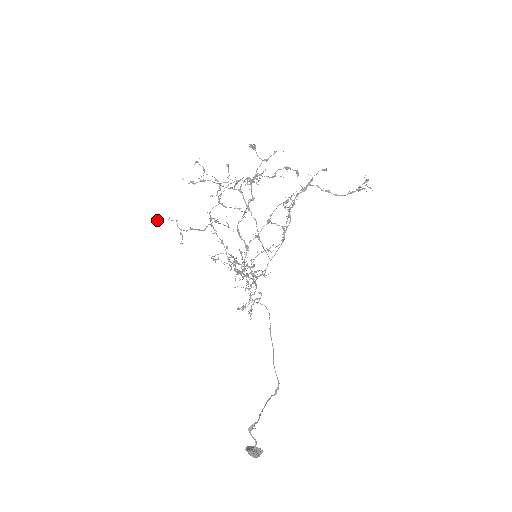
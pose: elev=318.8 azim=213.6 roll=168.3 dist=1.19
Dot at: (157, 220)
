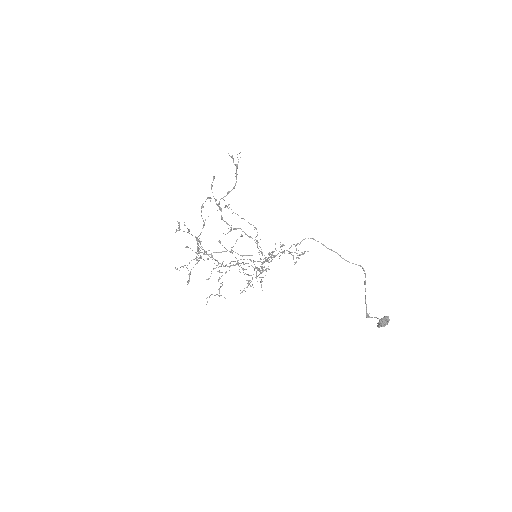
Dot at: (206, 304)
